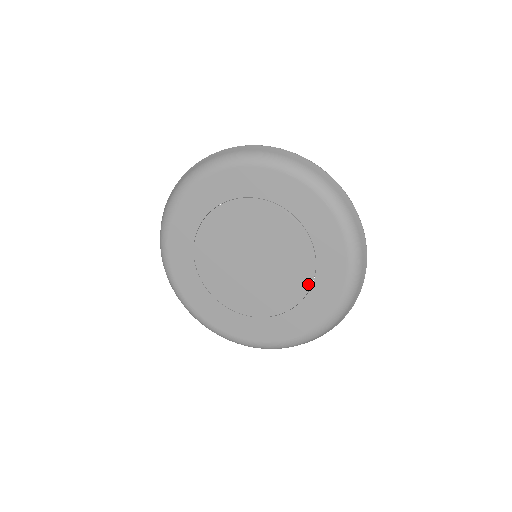
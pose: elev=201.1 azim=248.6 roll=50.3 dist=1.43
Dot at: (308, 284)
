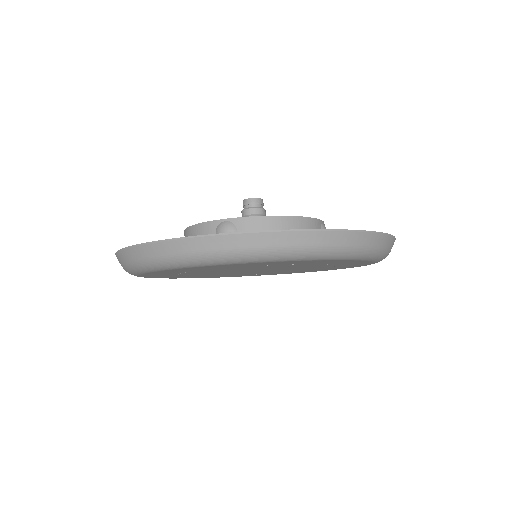
Dot at: occluded
